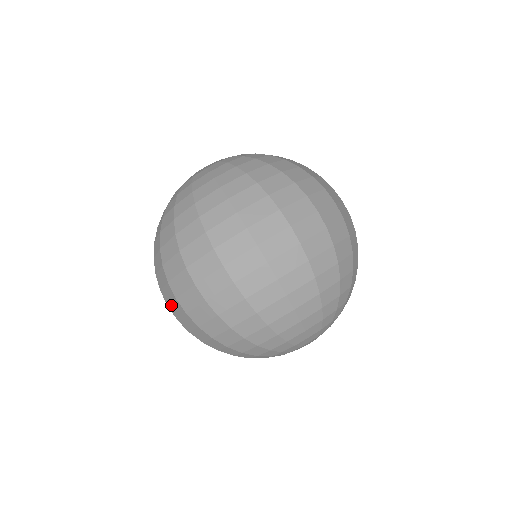
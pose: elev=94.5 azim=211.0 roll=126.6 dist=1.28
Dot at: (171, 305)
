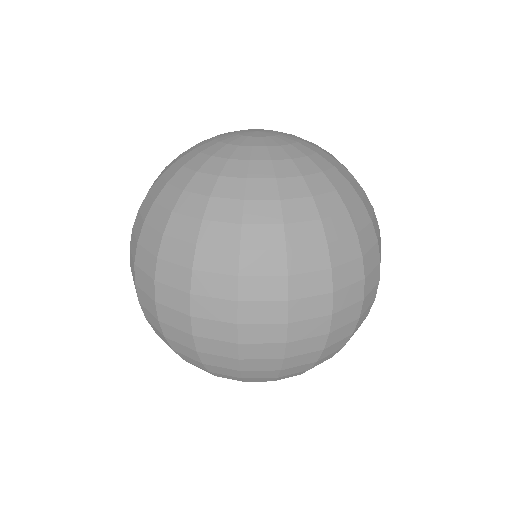
Dot at: occluded
